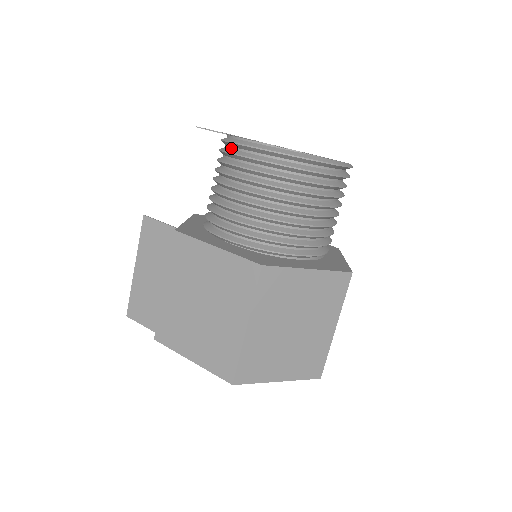
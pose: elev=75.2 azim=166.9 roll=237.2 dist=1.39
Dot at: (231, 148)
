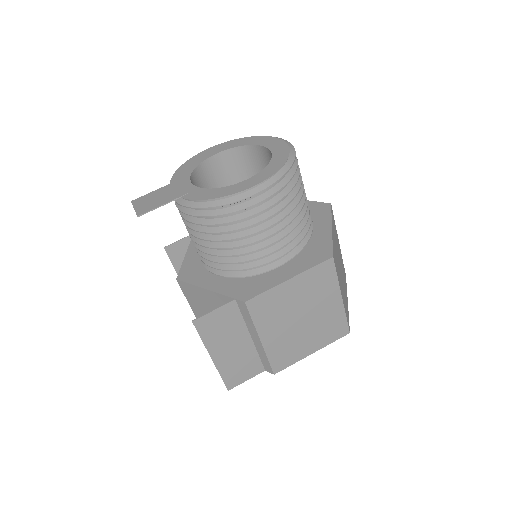
Dot at: (226, 207)
